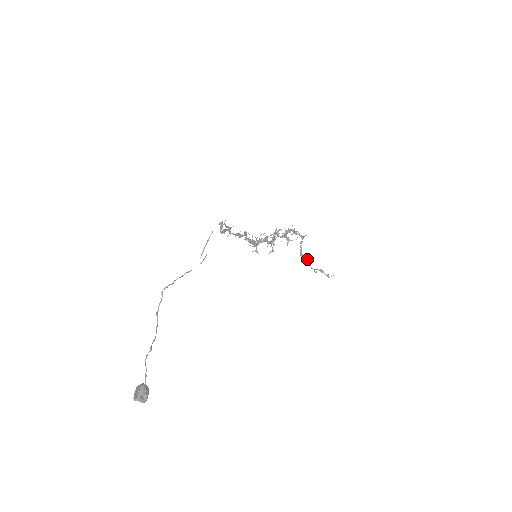
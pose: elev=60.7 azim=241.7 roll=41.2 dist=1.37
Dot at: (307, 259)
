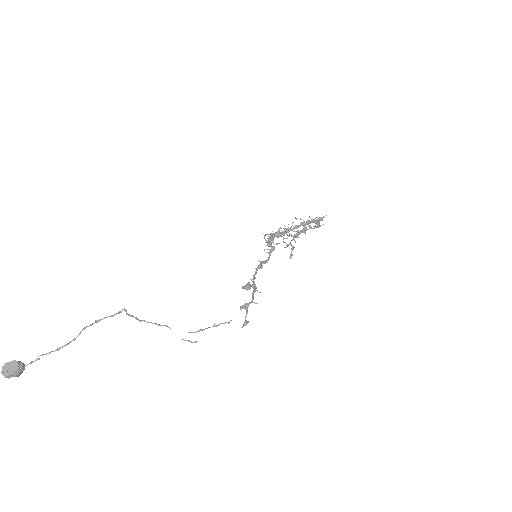
Dot at: (297, 236)
